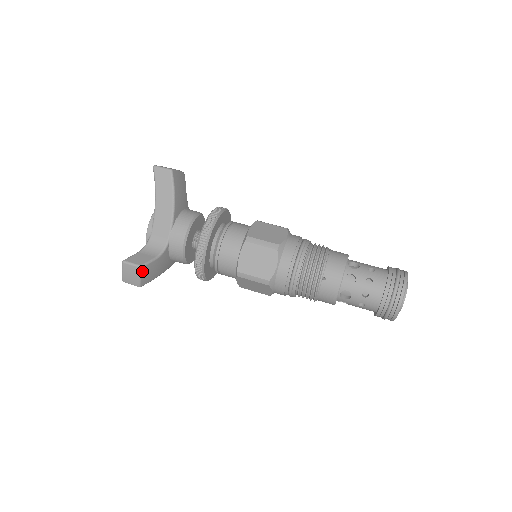
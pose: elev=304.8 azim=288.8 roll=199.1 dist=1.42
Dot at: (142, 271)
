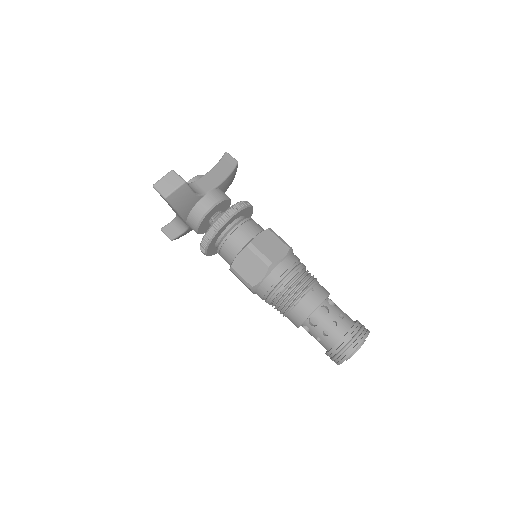
Dot at: (175, 239)
